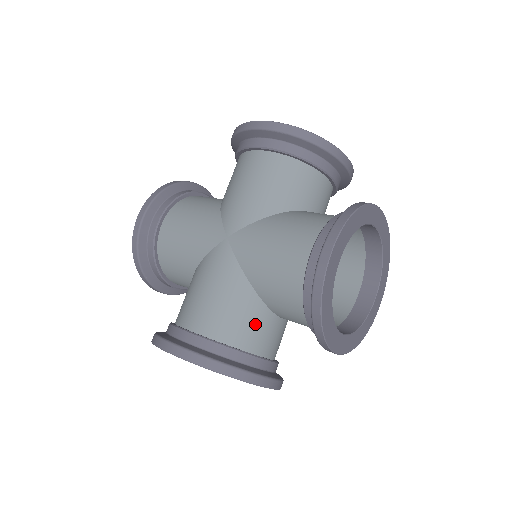
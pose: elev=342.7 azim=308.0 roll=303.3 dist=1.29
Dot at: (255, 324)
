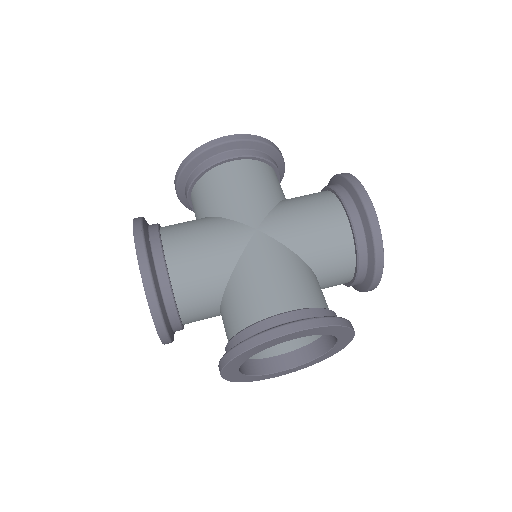
Dot at: (319, 289)
